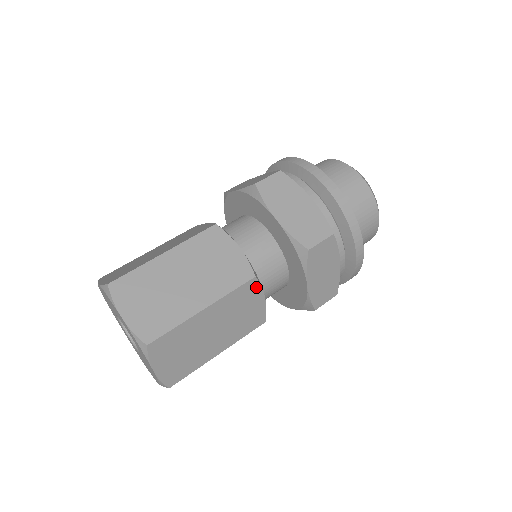
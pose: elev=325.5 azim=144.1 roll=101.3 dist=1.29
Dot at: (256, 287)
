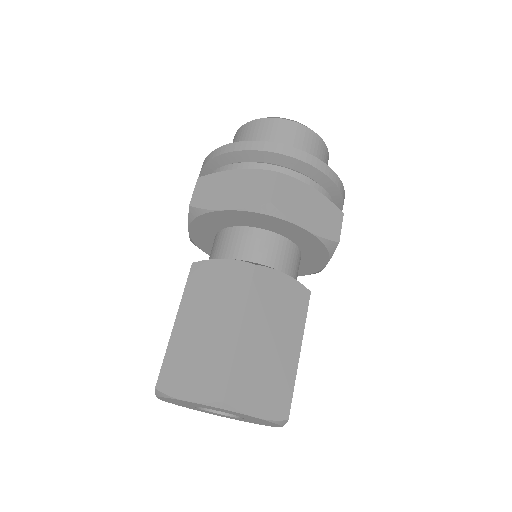
Dot at: occluded
